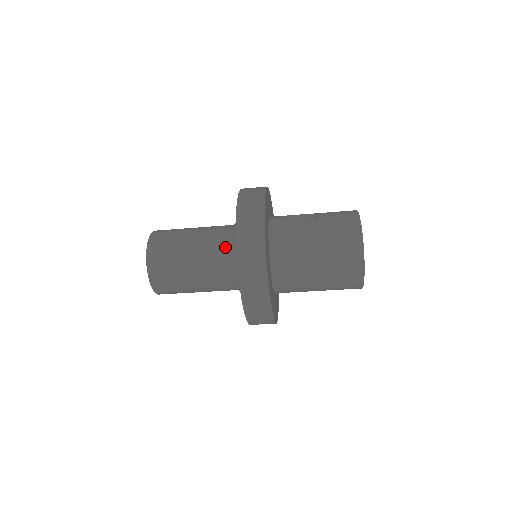
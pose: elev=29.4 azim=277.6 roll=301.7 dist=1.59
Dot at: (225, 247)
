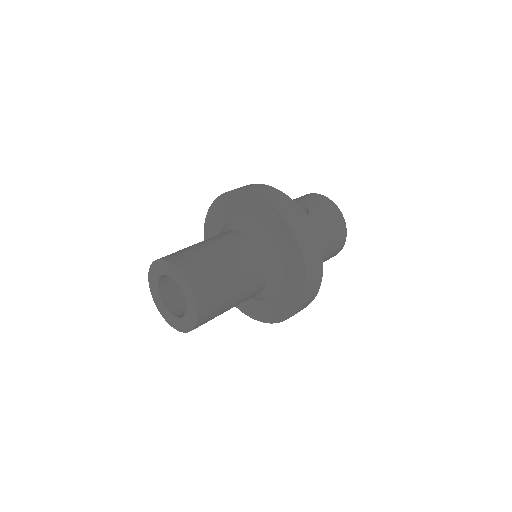
Dot at: (259, 256)
